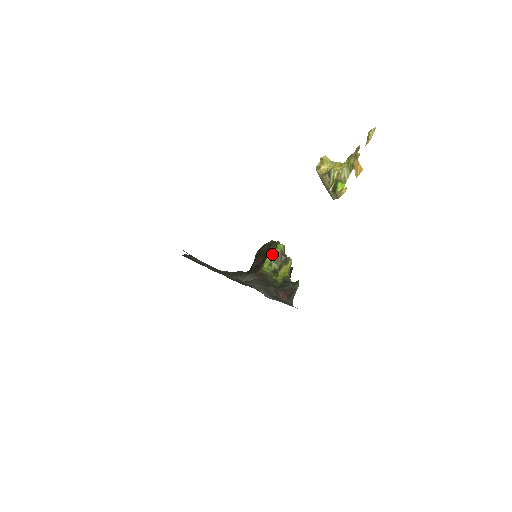
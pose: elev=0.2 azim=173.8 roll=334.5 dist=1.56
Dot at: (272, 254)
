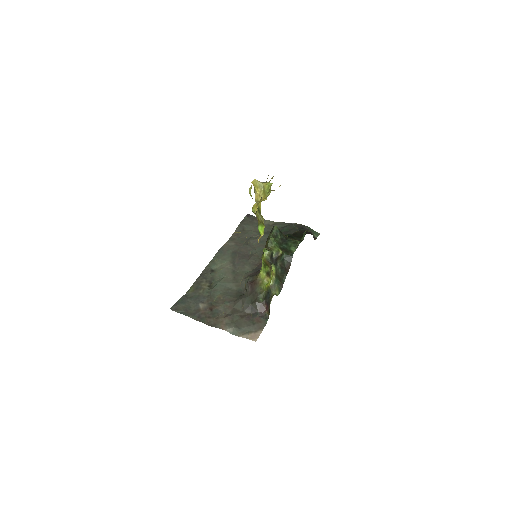
Dot at: (262, 259)
